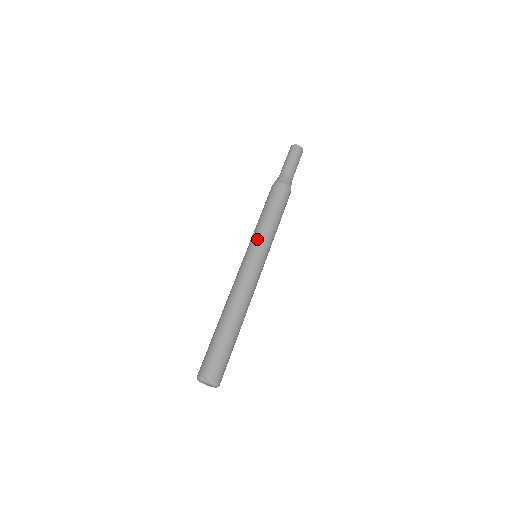
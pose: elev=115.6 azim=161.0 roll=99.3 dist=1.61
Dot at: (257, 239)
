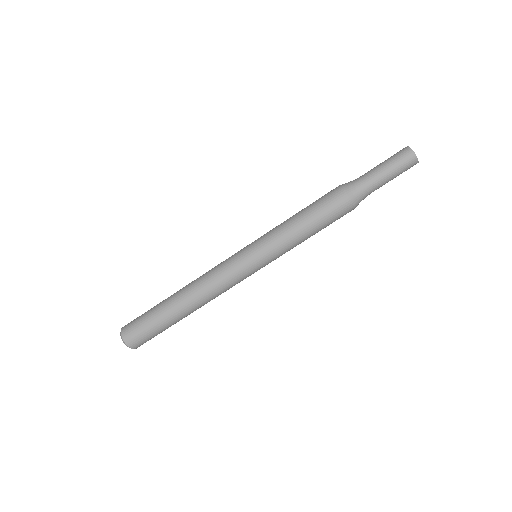
Dot at: (272, 253)
